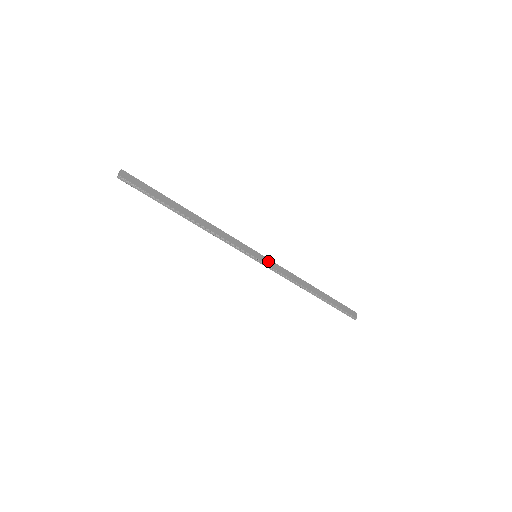
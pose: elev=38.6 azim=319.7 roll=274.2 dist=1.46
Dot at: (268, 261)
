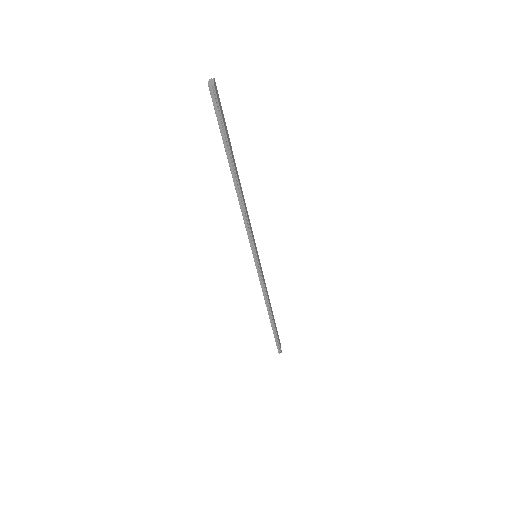
Dot at: occluded
